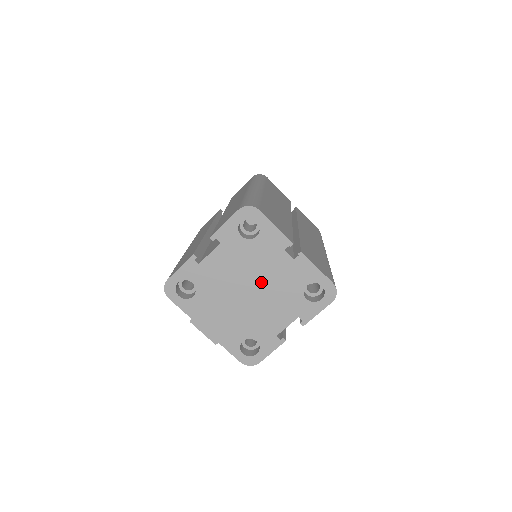
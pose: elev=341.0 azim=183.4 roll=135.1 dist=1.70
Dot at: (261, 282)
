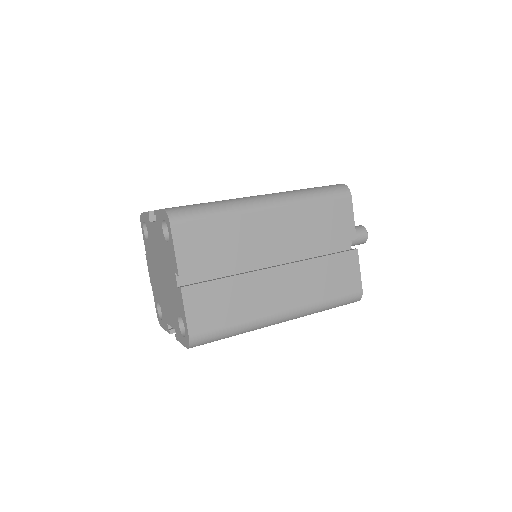
Dot at: (166, 278)
